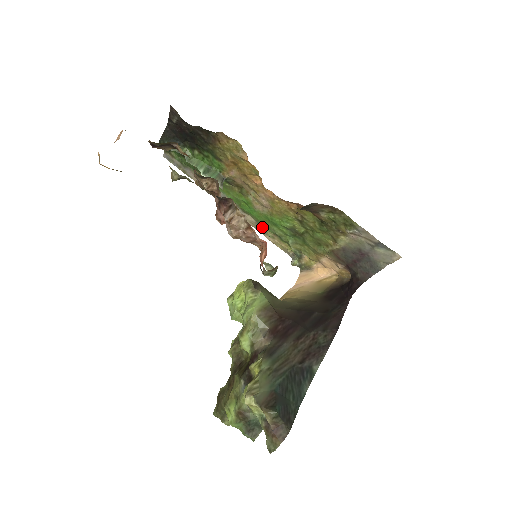
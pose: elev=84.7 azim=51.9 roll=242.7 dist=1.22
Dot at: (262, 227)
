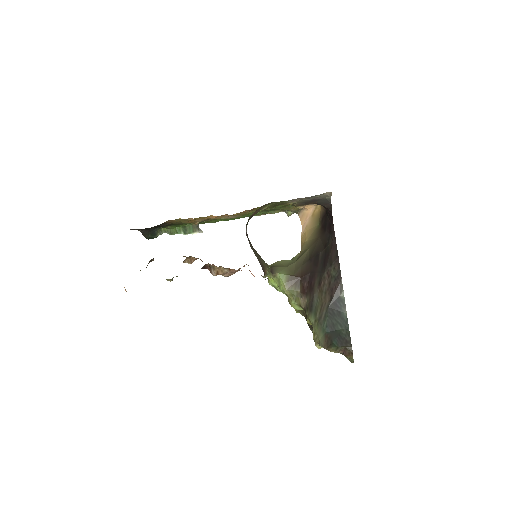
Dot at: occluded
